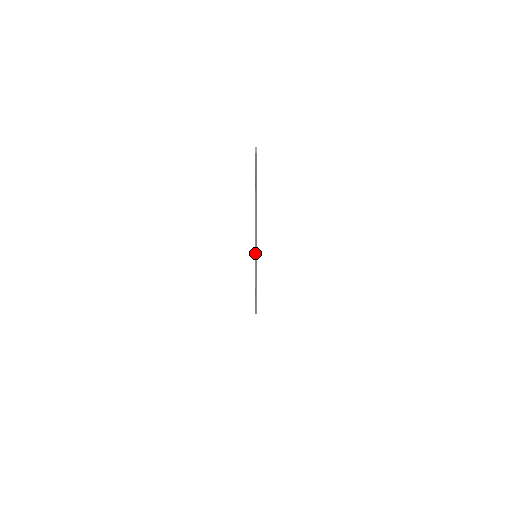
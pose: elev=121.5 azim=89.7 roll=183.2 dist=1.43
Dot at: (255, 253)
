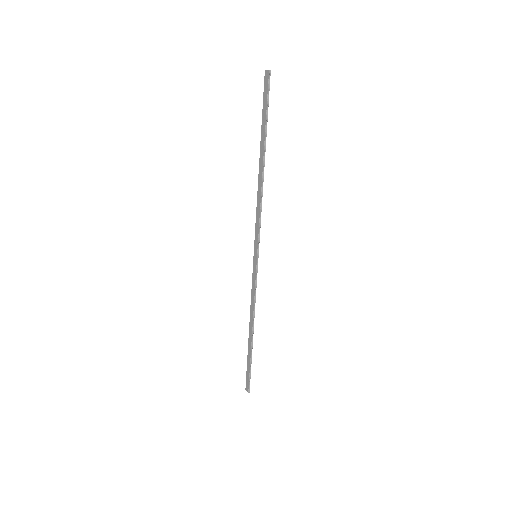
Dot at: (257, 246)
